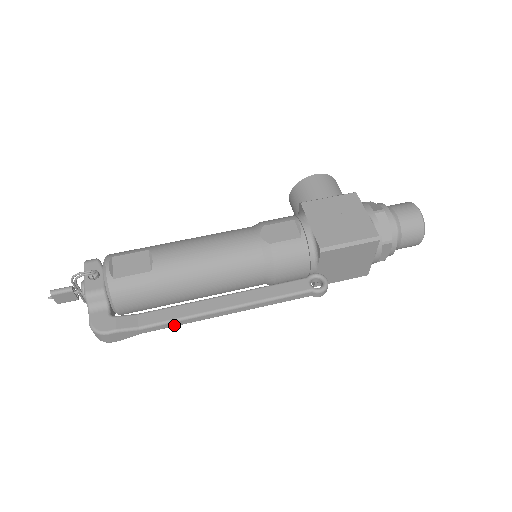
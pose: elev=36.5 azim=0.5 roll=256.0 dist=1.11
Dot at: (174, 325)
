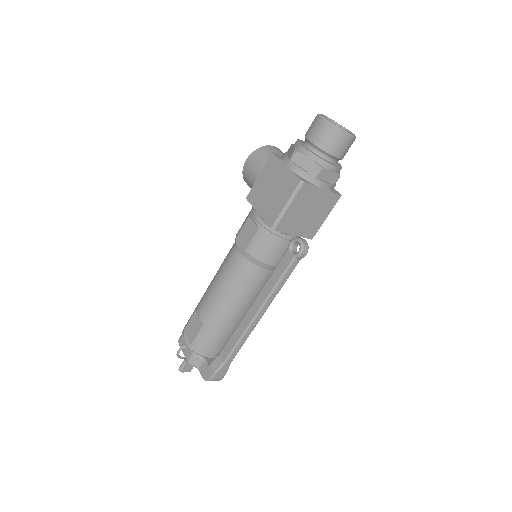
Dot at: (241, 345)
